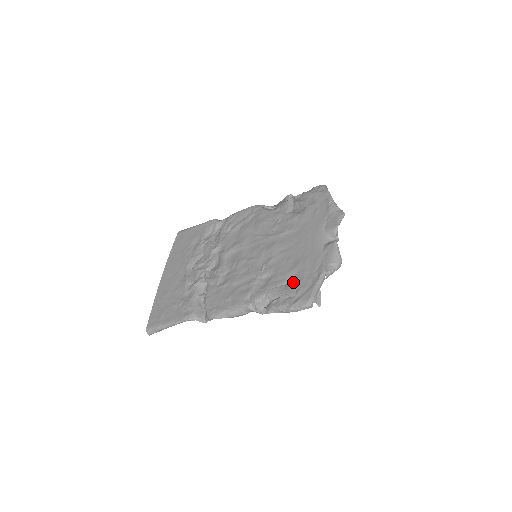
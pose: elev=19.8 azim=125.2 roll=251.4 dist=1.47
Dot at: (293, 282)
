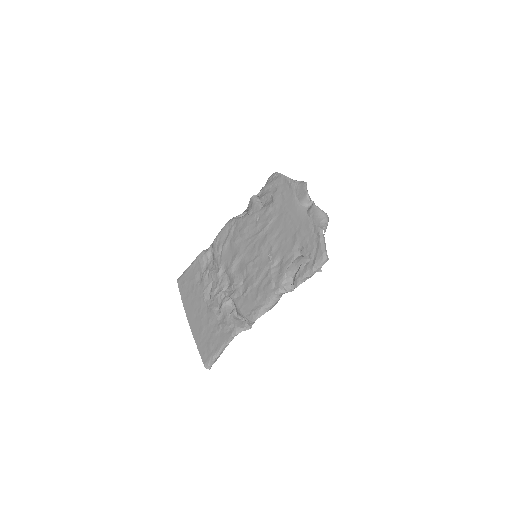
Dot at: (302, 252)
